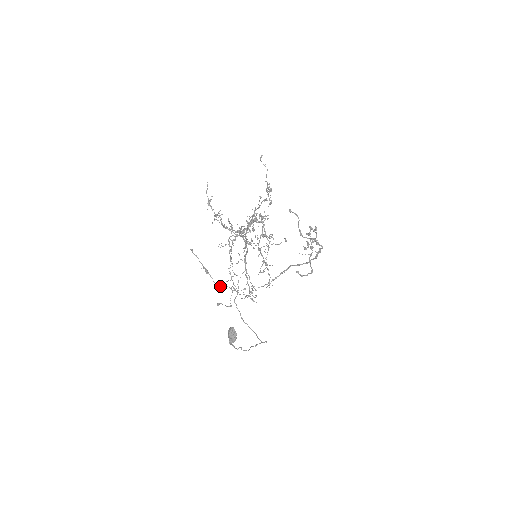
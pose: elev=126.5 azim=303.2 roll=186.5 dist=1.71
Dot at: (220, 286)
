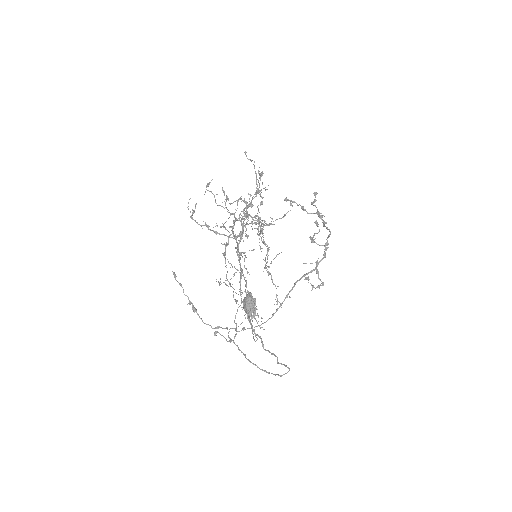
Dot at: (219, 285)
